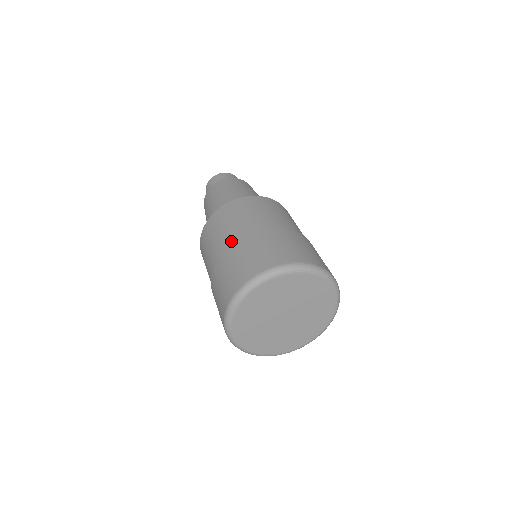
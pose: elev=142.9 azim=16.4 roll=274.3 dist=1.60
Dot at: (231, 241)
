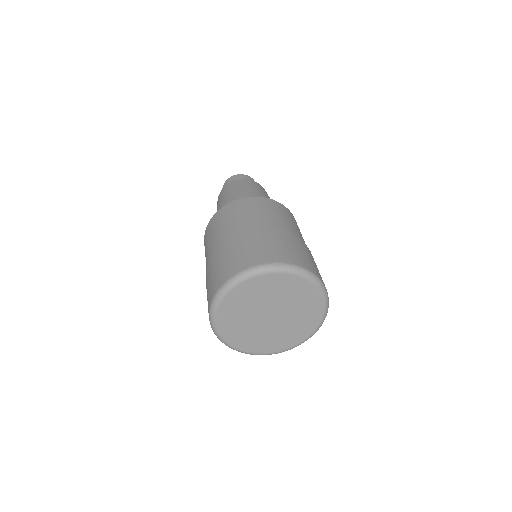
Dot at: (266, 226)
